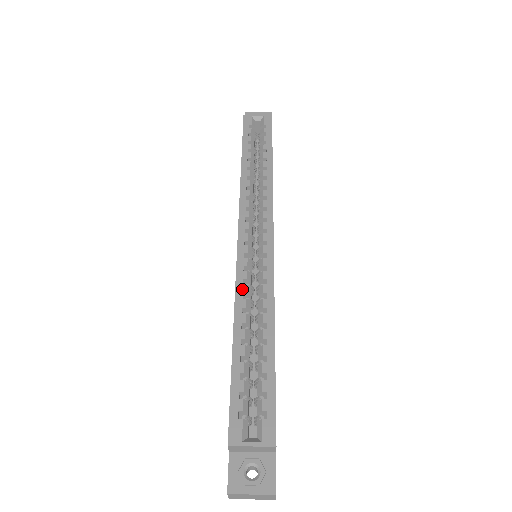
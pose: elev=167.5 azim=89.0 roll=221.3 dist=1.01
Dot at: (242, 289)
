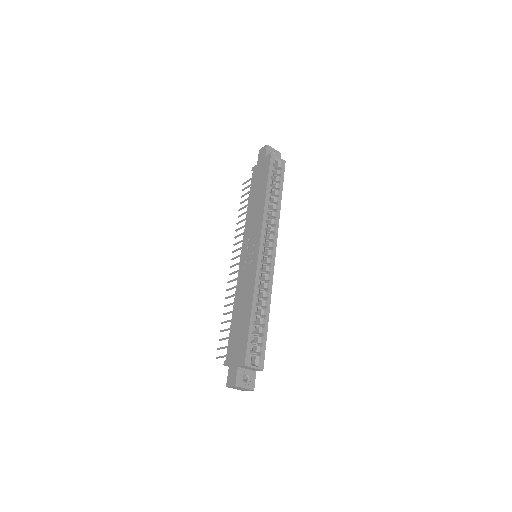
Dot at: (258, 282)
